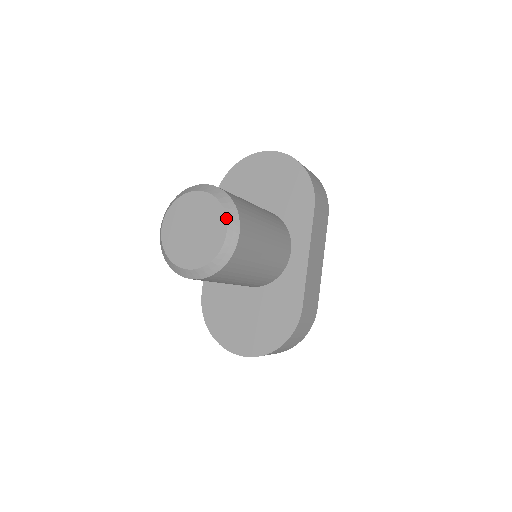
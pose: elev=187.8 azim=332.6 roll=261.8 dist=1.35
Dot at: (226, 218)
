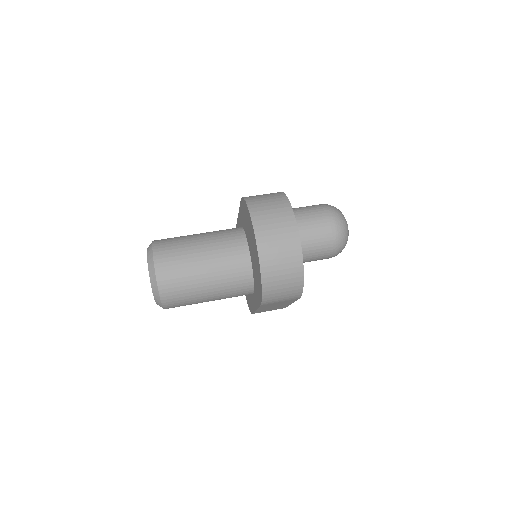
Dot at: (155, 301)
